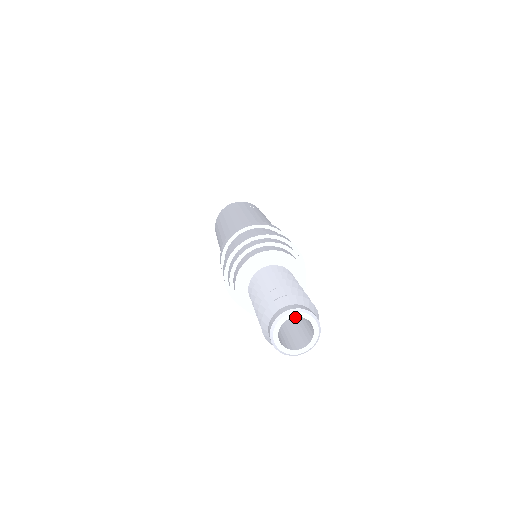
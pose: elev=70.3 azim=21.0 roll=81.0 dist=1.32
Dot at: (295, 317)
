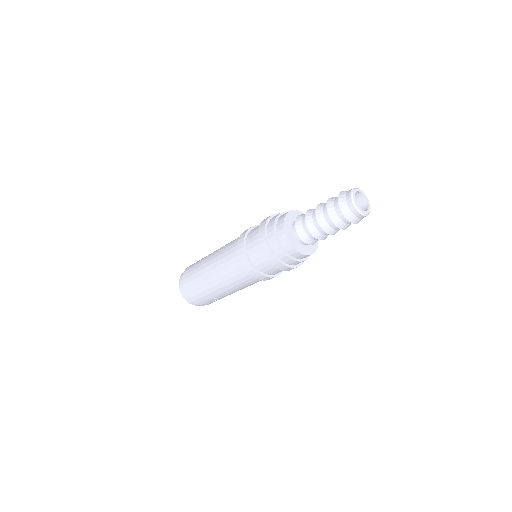
Dot at: occluded
